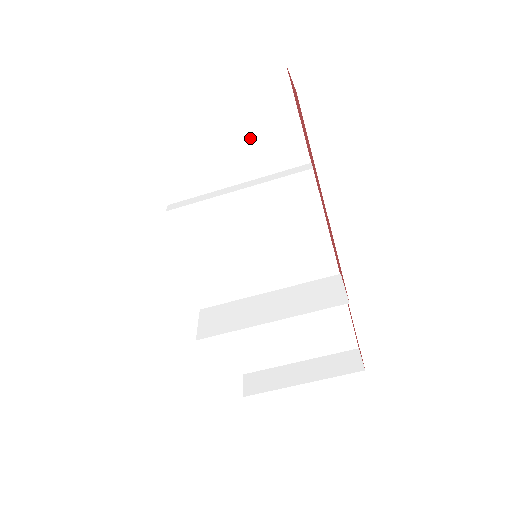
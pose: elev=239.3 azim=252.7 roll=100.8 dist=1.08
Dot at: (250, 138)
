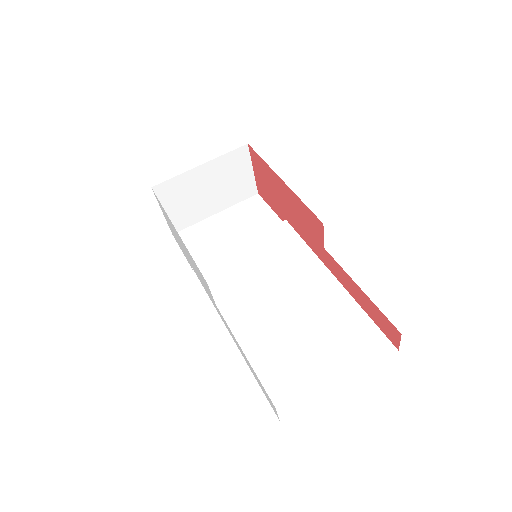
Dot at: (245, 225)
